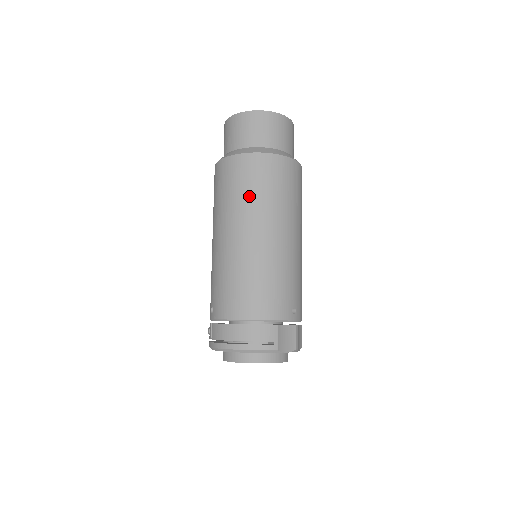
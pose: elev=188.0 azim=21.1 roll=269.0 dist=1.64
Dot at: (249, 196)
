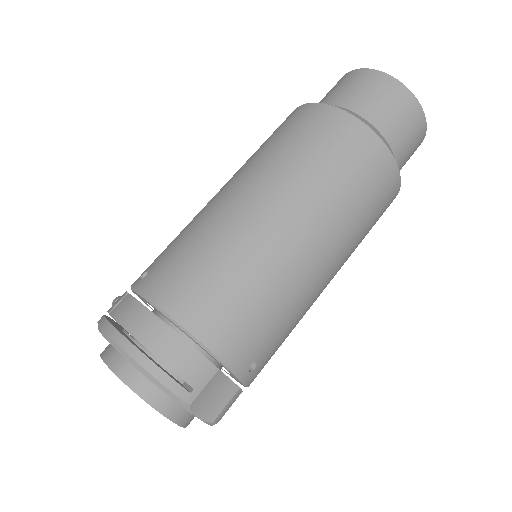
Dot at: (318, 169)
